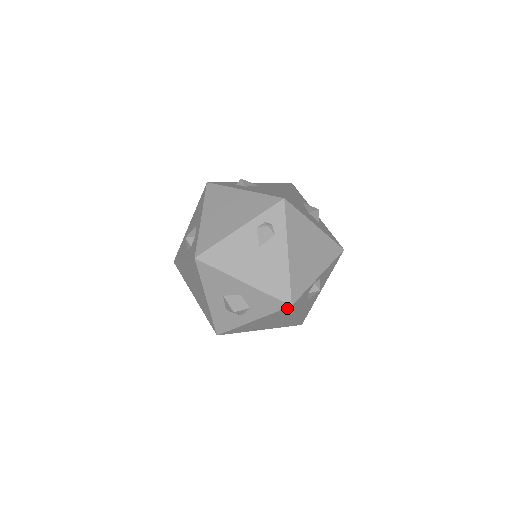
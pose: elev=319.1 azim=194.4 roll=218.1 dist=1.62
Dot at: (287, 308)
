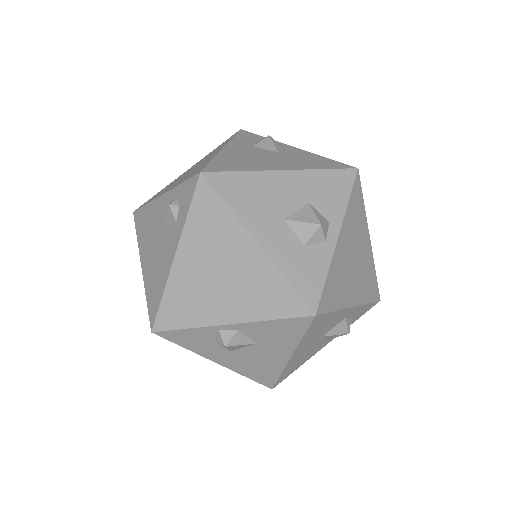
Dot at: occluded
